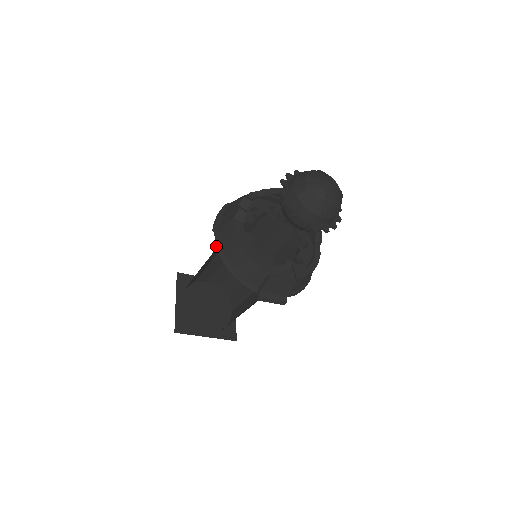
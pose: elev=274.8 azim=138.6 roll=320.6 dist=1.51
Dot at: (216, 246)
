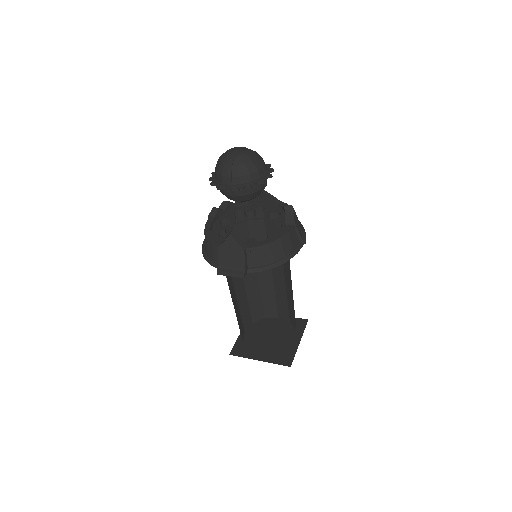
Dot at: occluded
